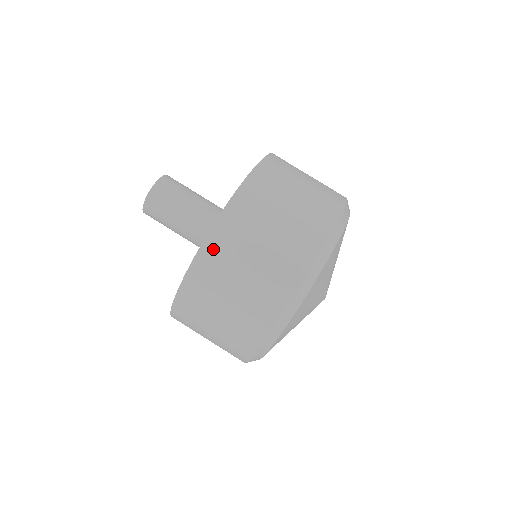
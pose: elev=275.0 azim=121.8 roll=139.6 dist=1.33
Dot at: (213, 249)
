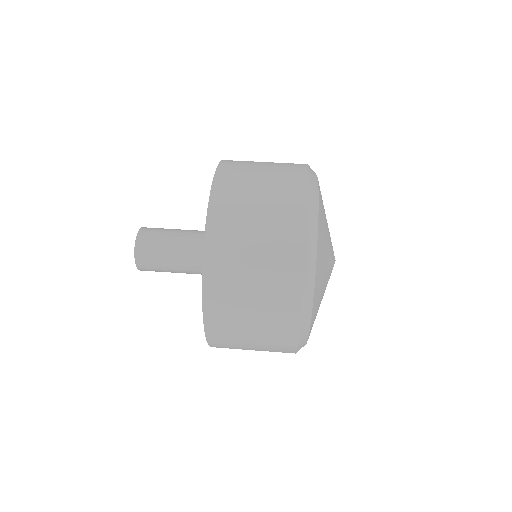
Dot at: (221, 195)
